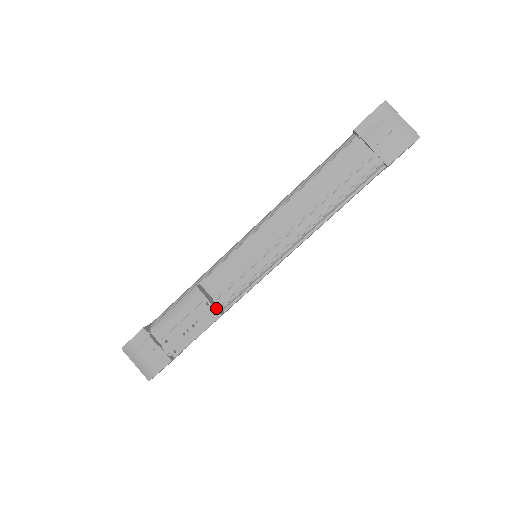
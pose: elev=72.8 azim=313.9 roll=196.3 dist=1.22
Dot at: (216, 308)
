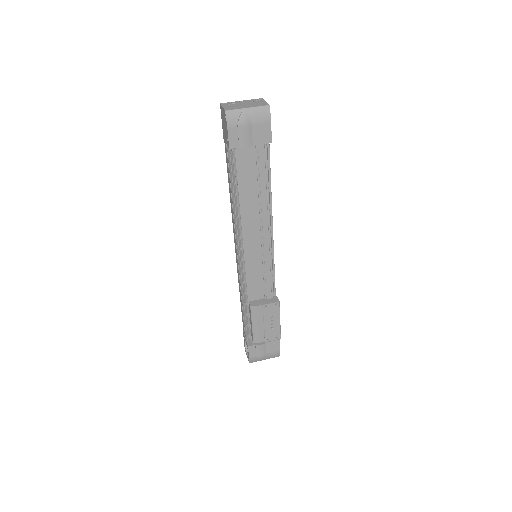
Dot at: (272, 302)
